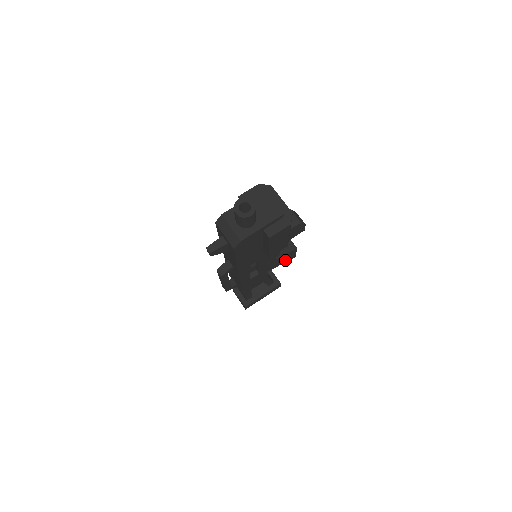
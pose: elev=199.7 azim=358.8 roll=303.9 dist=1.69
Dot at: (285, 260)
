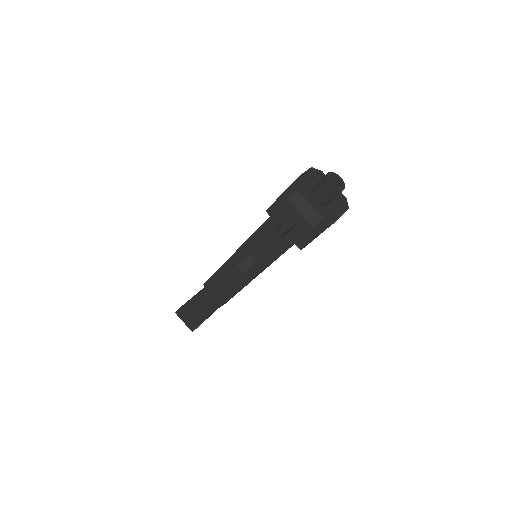
Dot at: occluded
